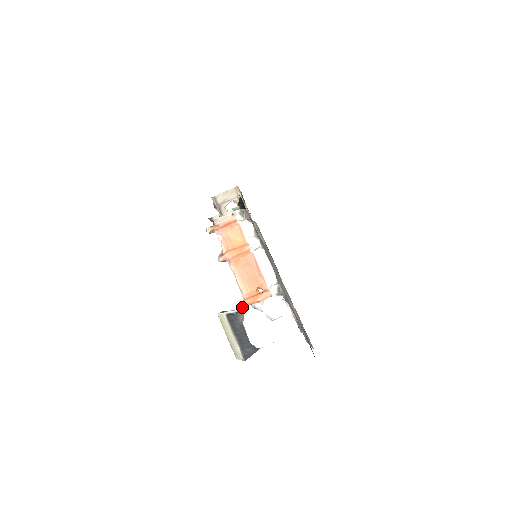
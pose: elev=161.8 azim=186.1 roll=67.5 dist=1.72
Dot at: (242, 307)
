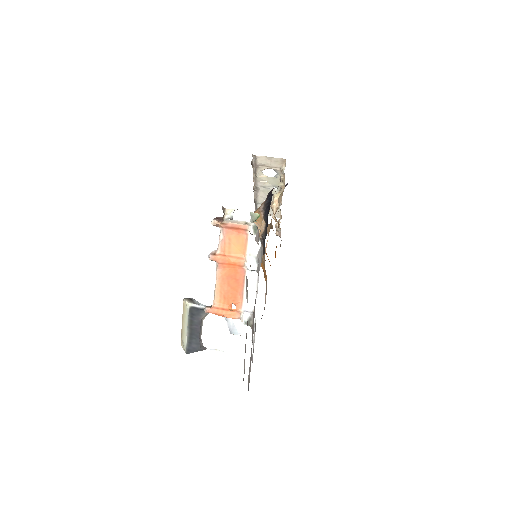
Dot at: (207, 312)
